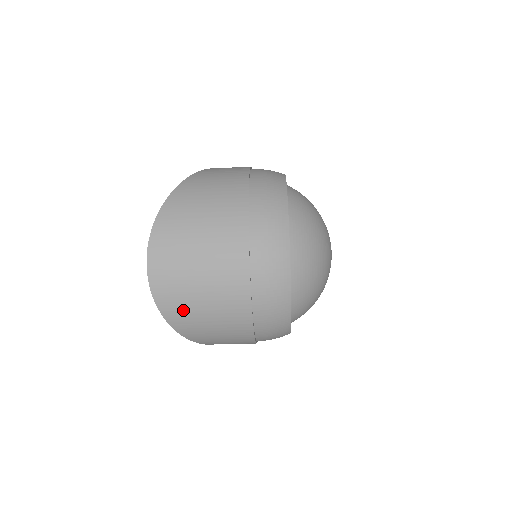
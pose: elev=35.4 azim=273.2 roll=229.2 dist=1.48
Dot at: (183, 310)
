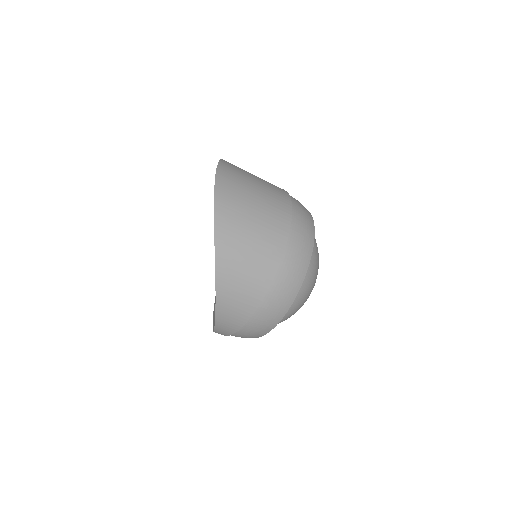
Dot at: (234, 212)
